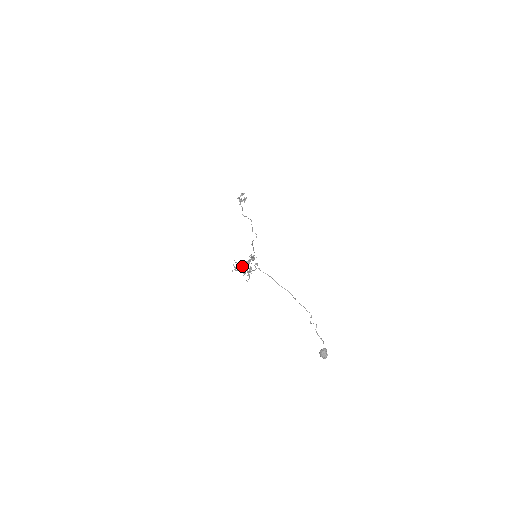
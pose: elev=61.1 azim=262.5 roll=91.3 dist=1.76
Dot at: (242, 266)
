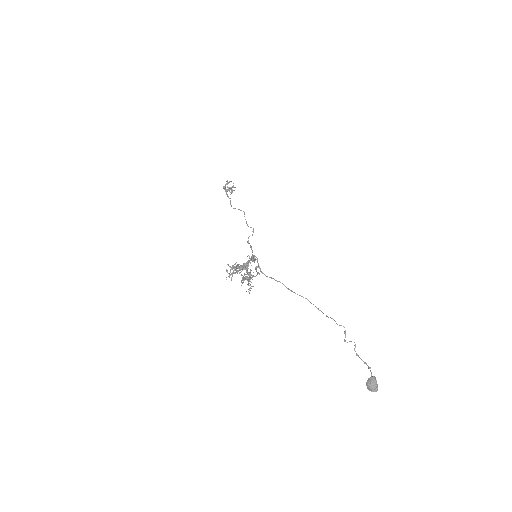
Dot at: occluded
